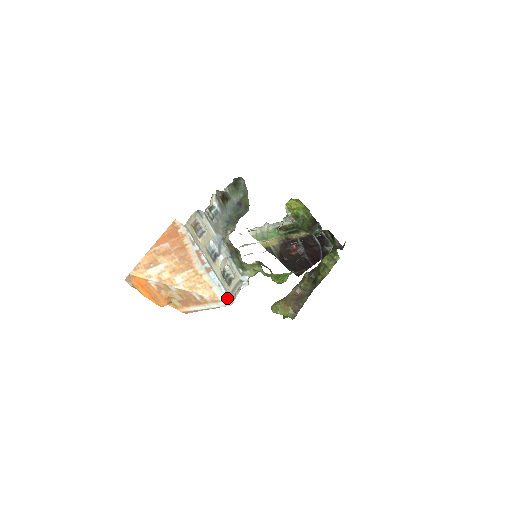
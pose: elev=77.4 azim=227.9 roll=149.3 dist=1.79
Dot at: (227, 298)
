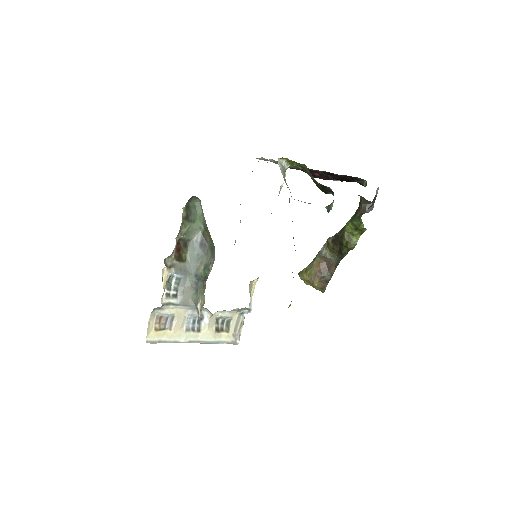
Dot at: occluded
